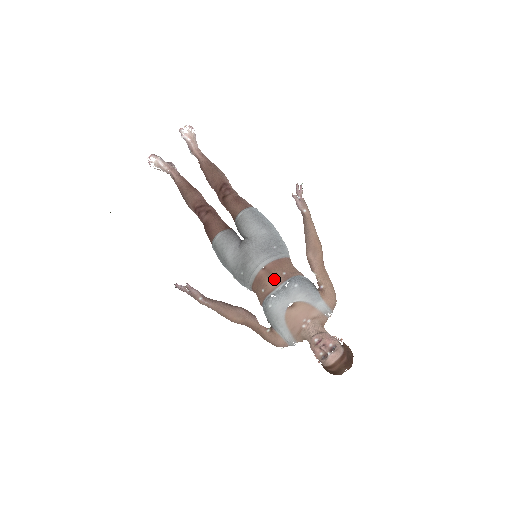
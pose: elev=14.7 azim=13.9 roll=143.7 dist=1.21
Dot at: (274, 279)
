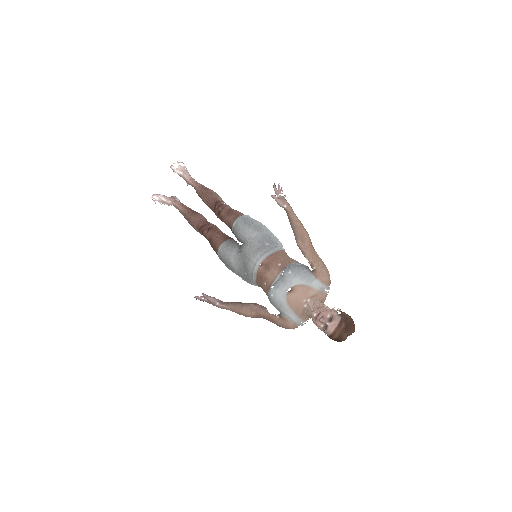
Dot at: (272, 272)
